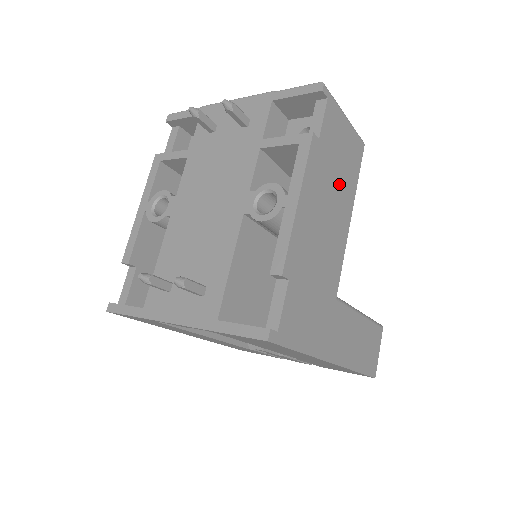
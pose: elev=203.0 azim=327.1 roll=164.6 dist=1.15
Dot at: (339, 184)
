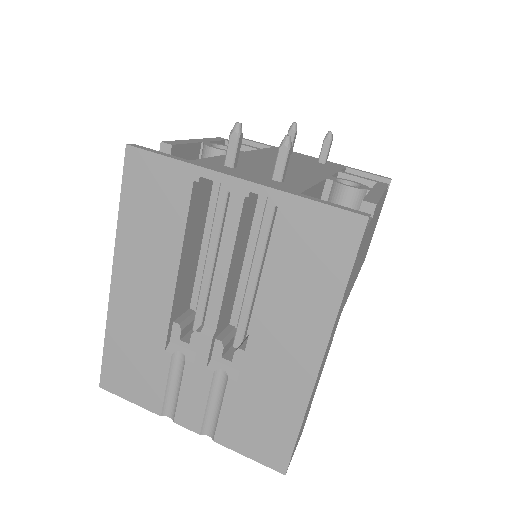
Dot at: (368, 243)
